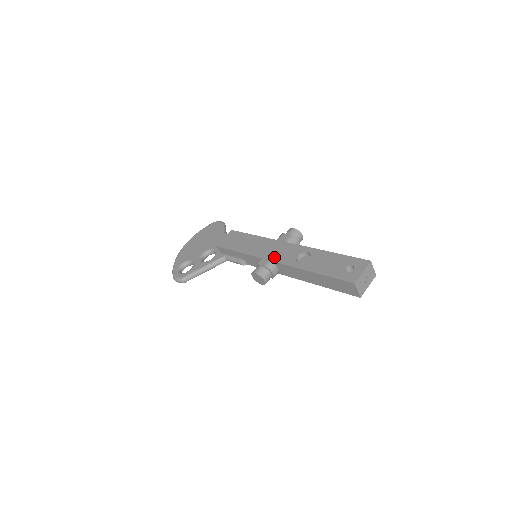
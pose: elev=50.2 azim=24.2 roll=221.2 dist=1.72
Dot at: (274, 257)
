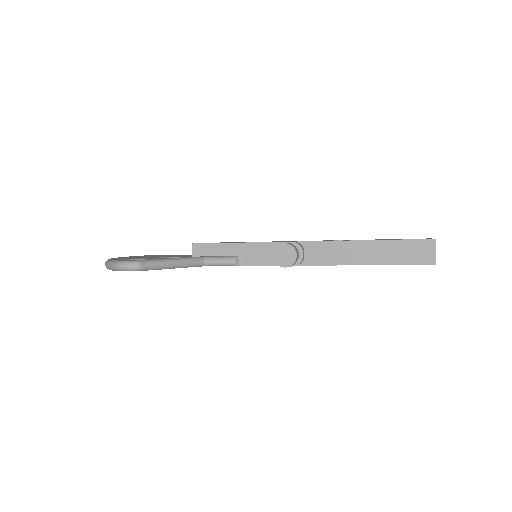
Dot at: (300, 241)
